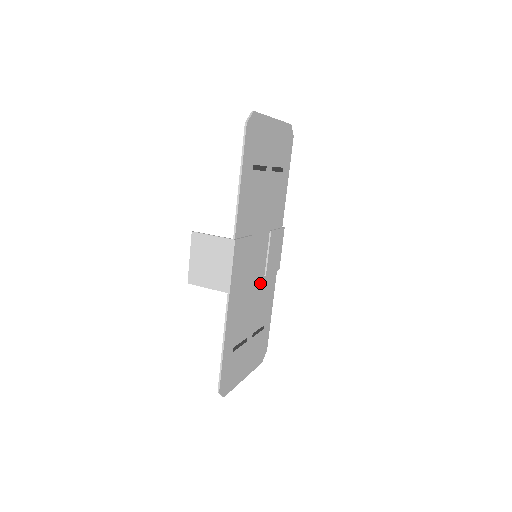
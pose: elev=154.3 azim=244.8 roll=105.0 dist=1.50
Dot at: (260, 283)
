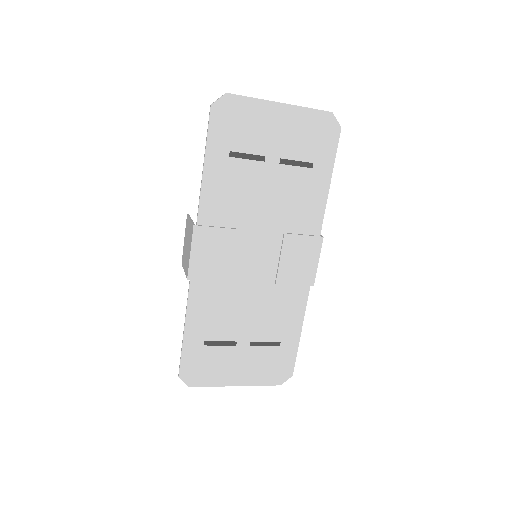
Dot at: (265, 289)
